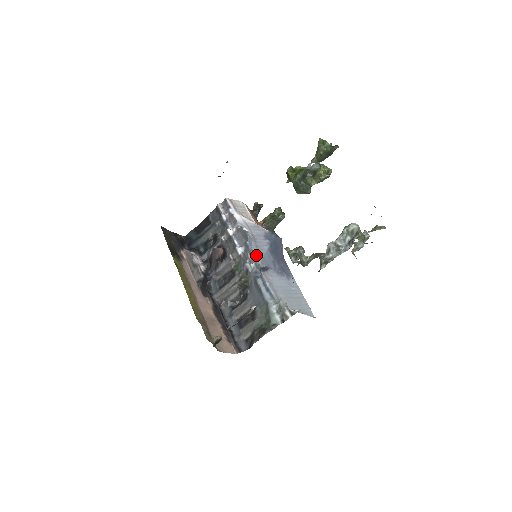
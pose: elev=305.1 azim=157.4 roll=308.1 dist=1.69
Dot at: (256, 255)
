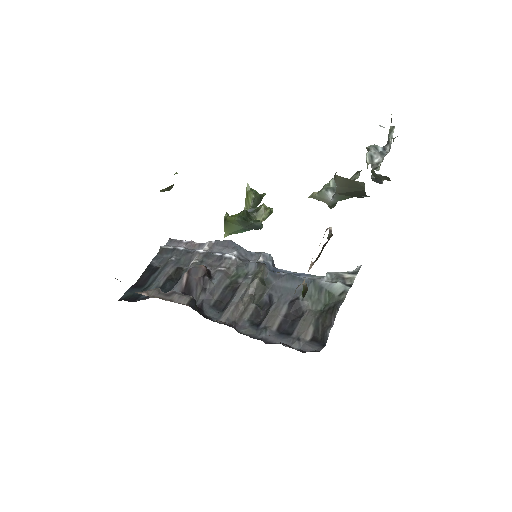
Dot at: (257, 252)
